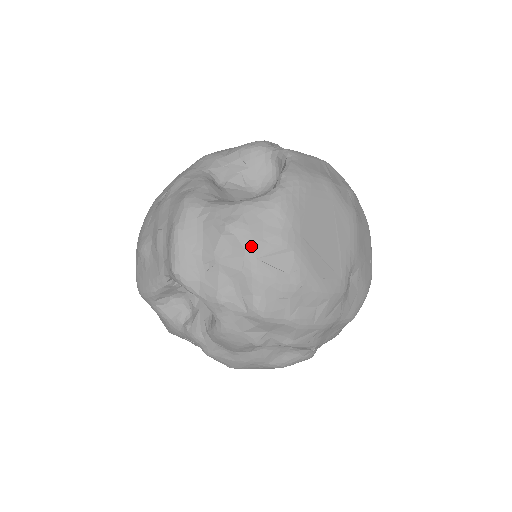
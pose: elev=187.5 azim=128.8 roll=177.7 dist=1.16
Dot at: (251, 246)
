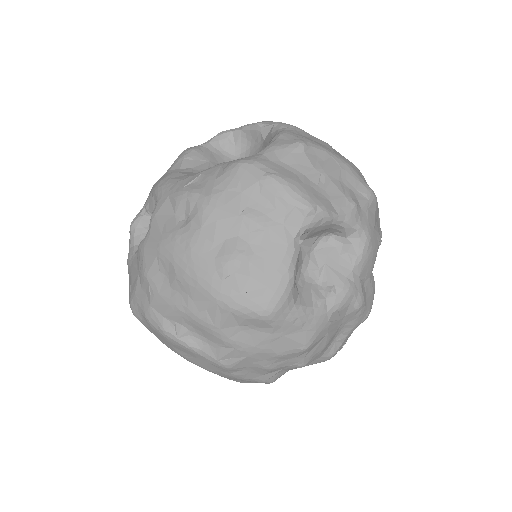
Dot at: (325, 148)
